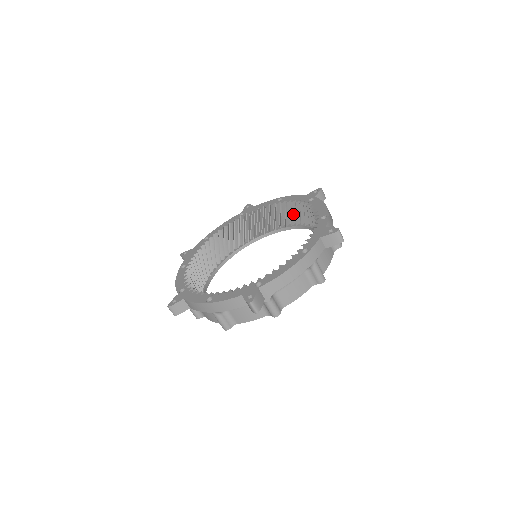
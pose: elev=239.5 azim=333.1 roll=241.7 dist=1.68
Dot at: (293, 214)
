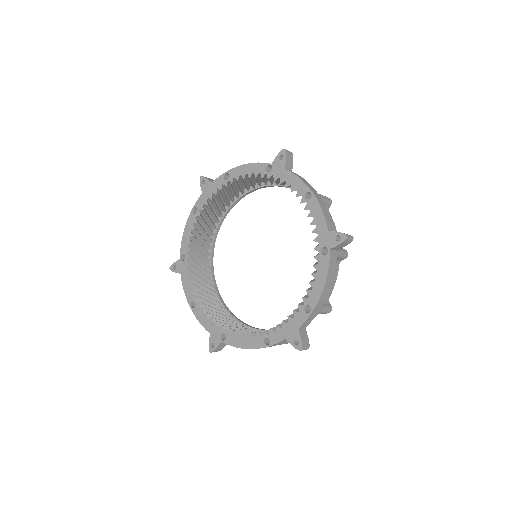
Dot at: occluded
